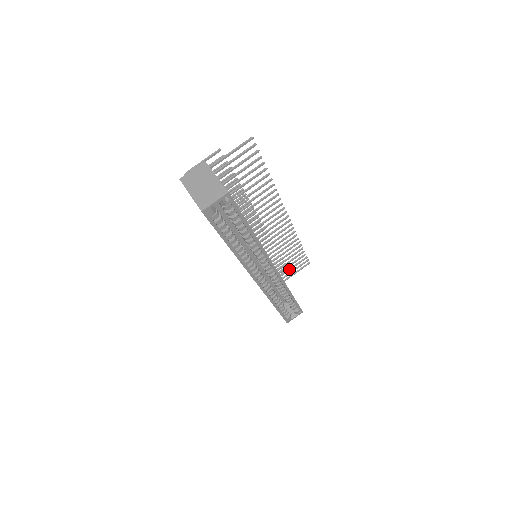
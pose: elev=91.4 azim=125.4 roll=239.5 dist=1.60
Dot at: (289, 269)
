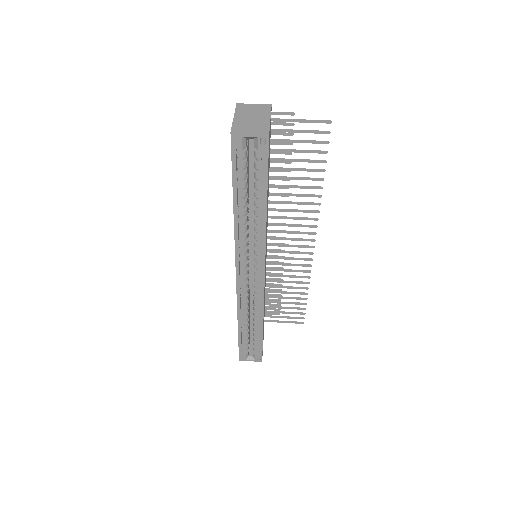
Dot at: (280, 311)
